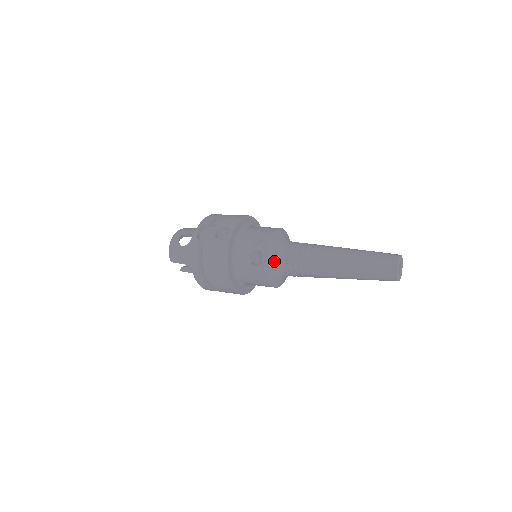
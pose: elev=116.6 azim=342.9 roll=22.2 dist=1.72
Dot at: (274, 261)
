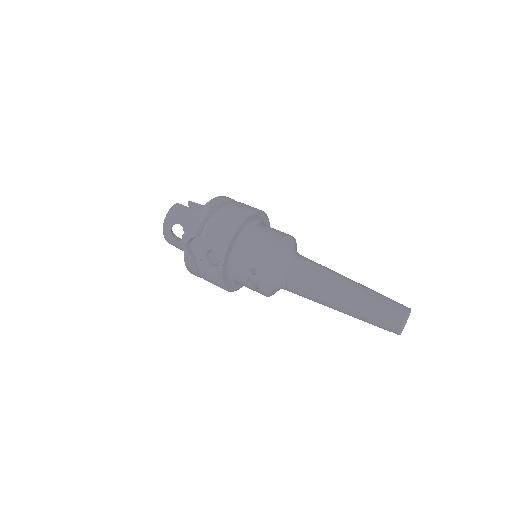
Dot at: (272, 287)
